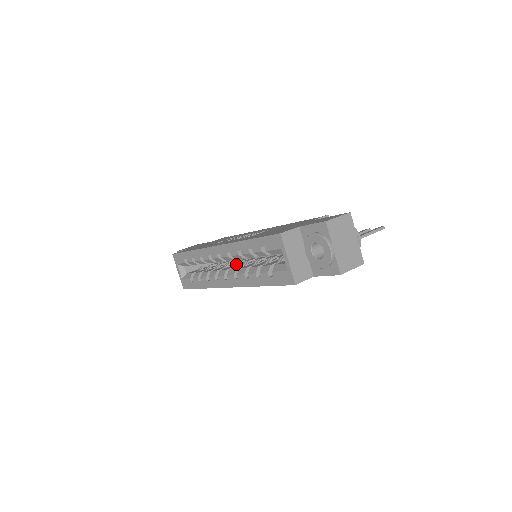
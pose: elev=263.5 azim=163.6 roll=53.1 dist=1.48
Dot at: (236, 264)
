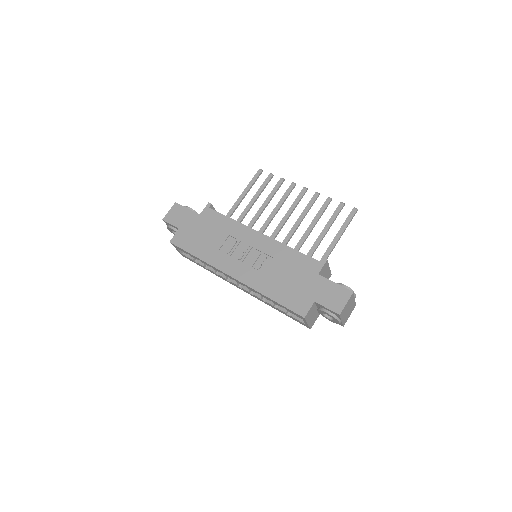
Dot at: occluded
